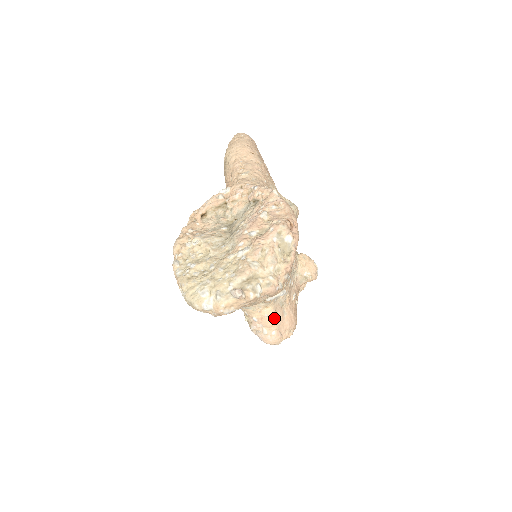
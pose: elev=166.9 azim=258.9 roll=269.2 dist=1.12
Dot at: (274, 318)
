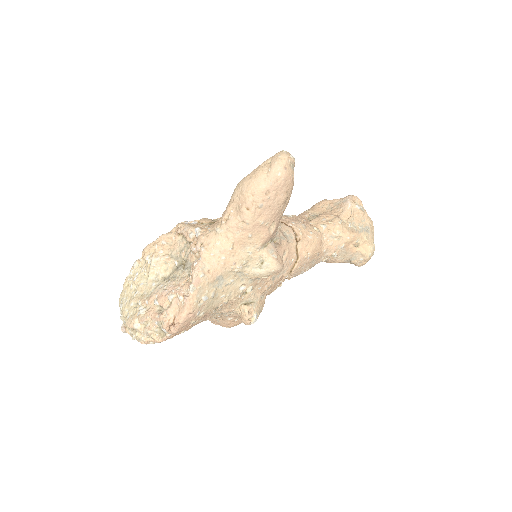
Dot at: occluded
